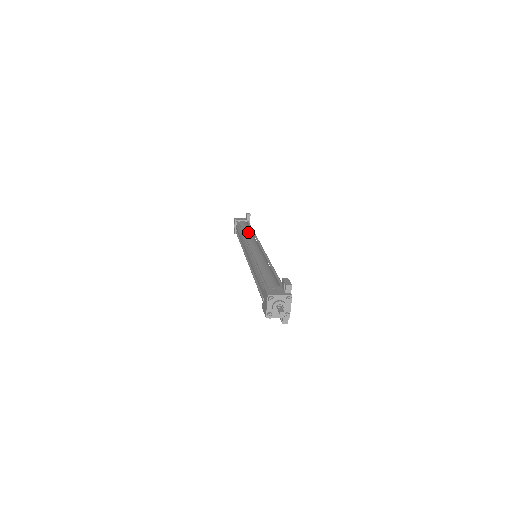
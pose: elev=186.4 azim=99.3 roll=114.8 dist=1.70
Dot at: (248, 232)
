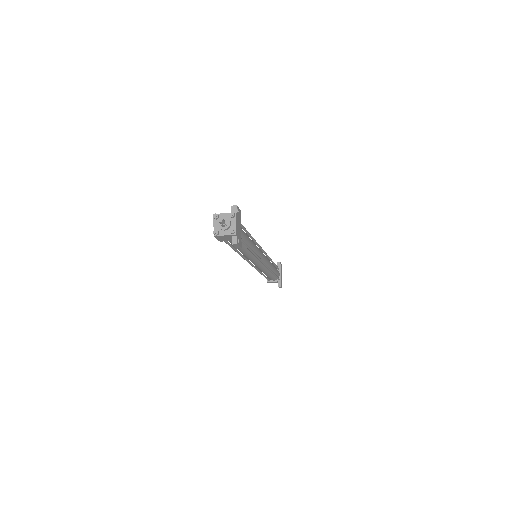
Dot at: occluded
